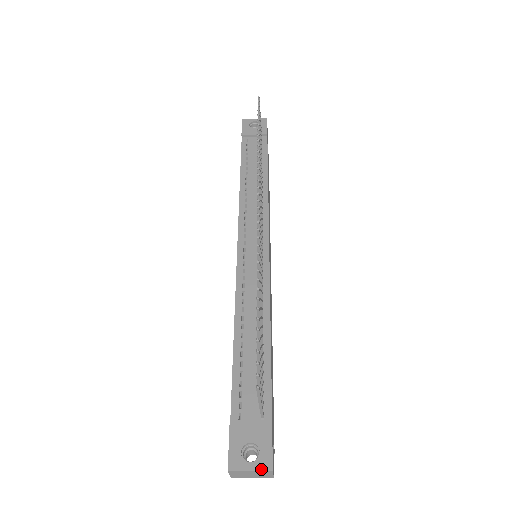
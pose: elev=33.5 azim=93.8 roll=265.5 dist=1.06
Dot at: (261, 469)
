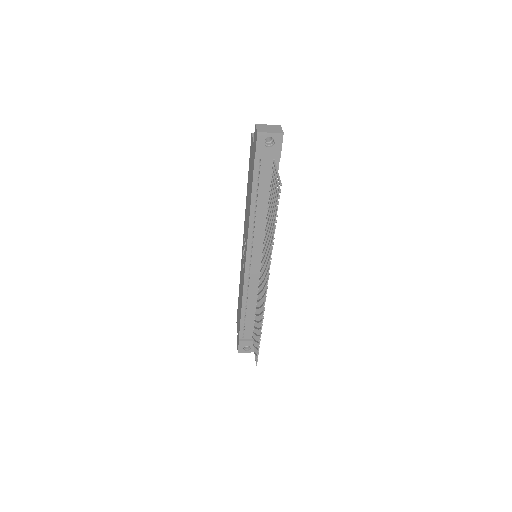
Dot at: occluded
